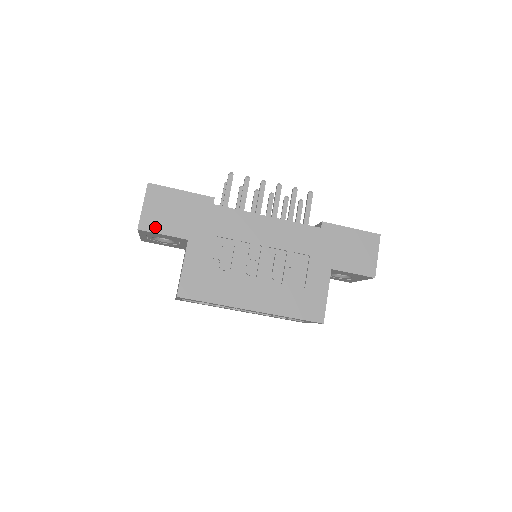
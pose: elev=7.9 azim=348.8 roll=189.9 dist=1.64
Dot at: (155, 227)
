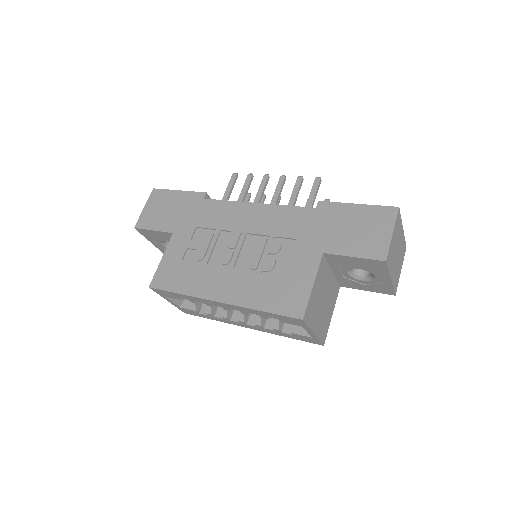
Dot at: (148, 224)
